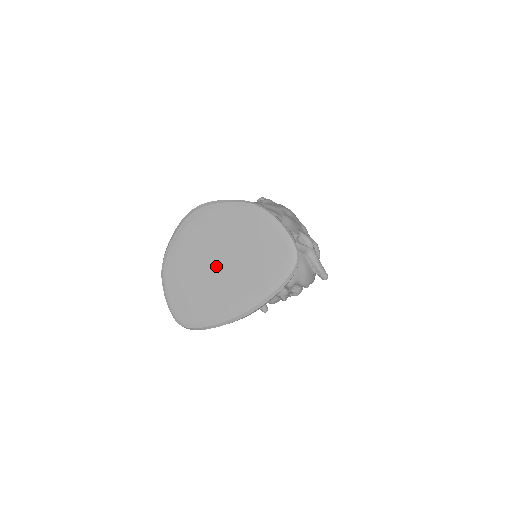
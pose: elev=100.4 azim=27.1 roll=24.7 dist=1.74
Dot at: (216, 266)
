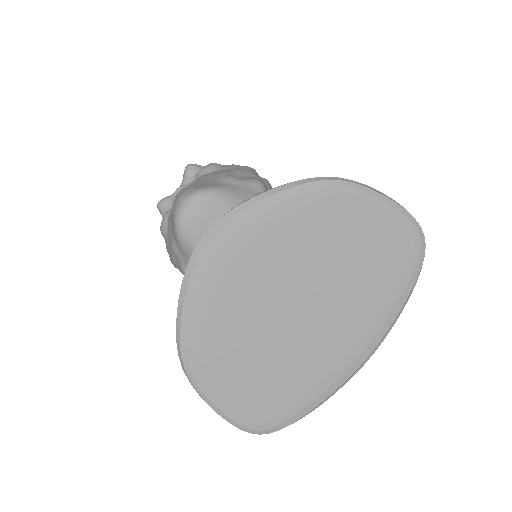
Dot at: (293, 313)
